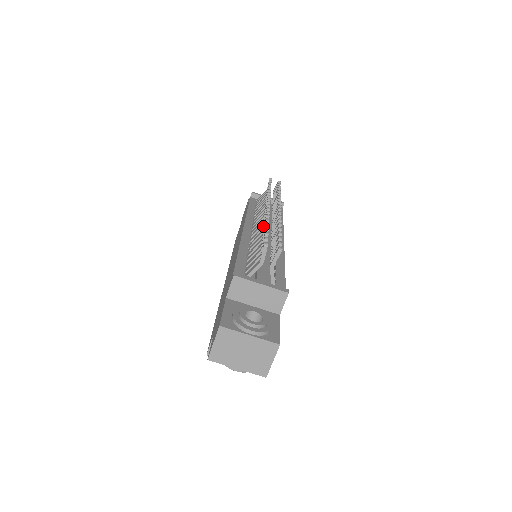
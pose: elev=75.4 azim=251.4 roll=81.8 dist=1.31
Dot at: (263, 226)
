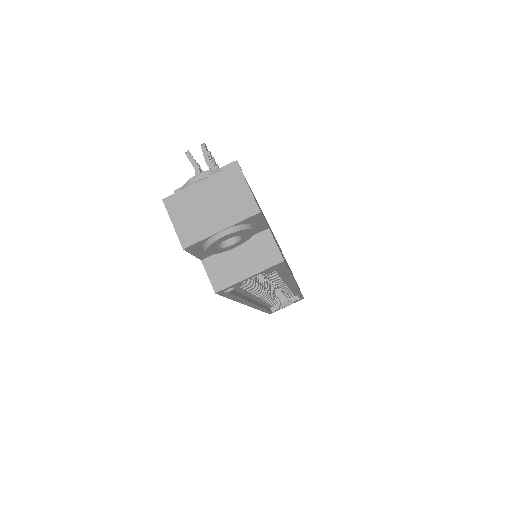
Dot at: occluded
